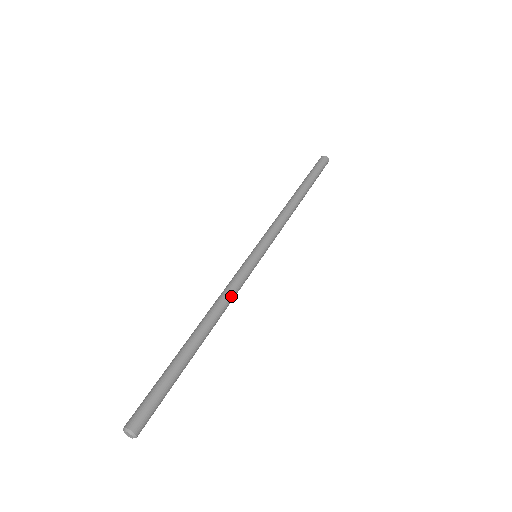
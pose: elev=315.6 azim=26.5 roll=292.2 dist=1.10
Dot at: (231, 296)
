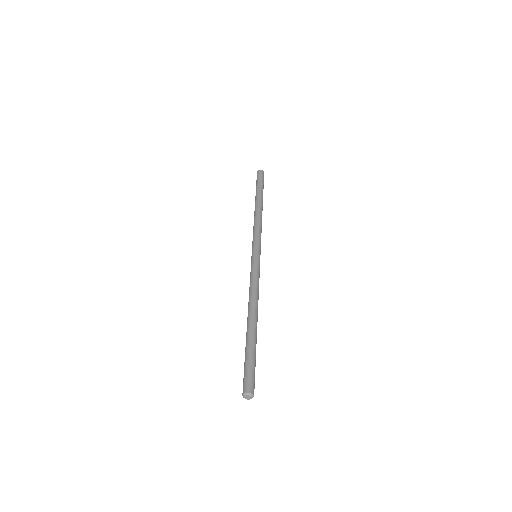
Dot at: occluded
